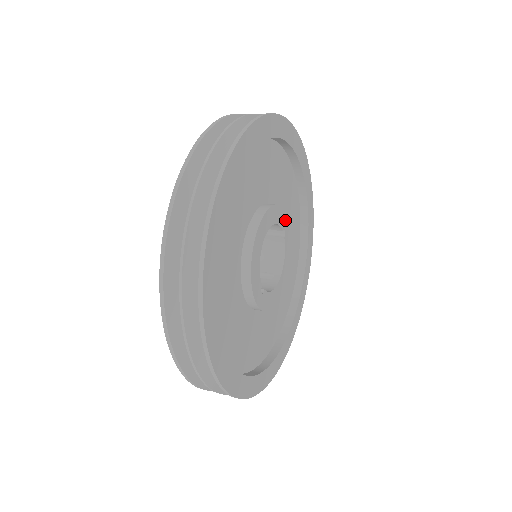
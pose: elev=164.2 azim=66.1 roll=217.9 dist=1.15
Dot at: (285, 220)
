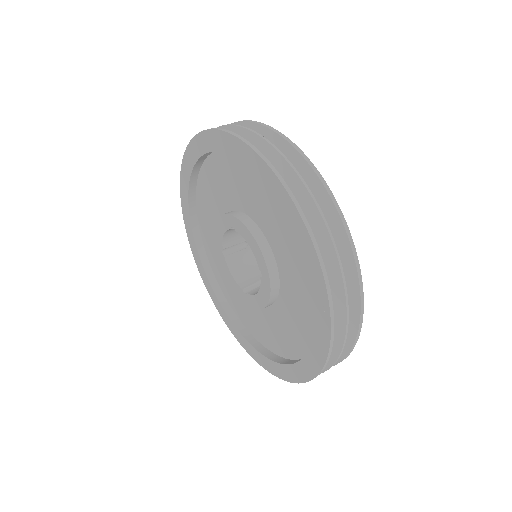
Dot at: occluded
